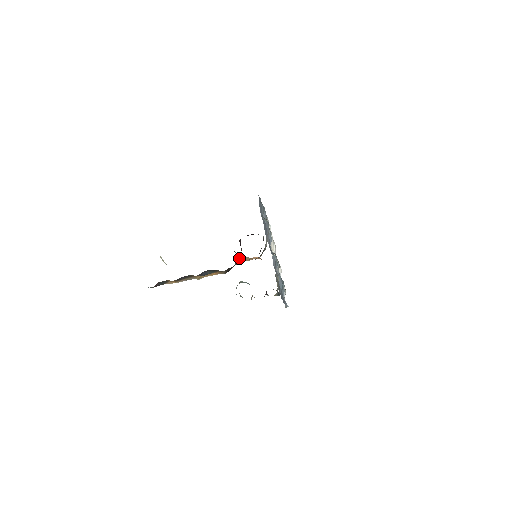
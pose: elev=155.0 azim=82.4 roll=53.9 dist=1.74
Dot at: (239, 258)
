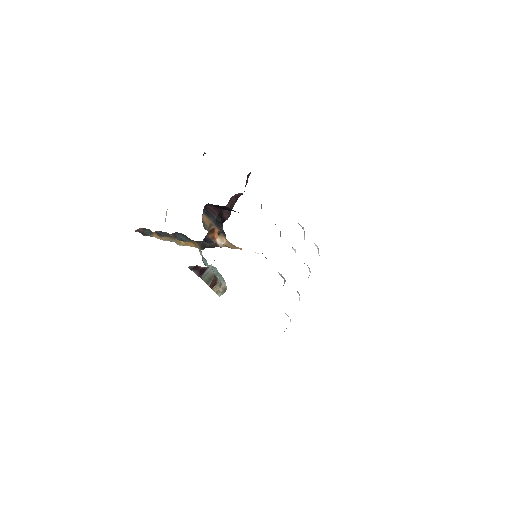
Dot at: (224, 240)
